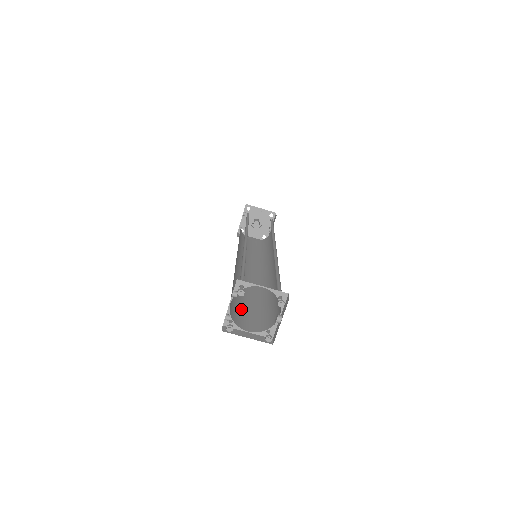
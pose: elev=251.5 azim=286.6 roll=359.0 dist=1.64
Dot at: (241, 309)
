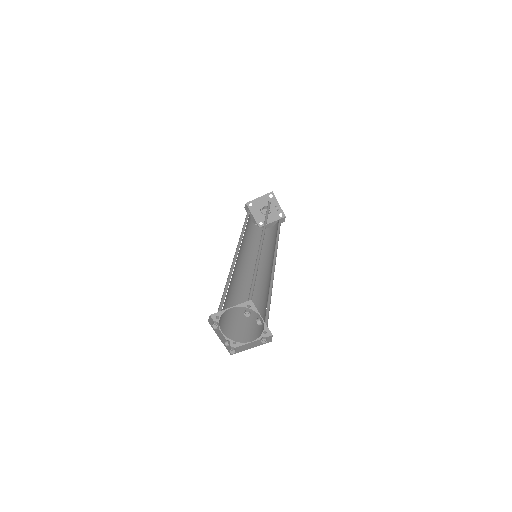
Dot at: (248, 321)
